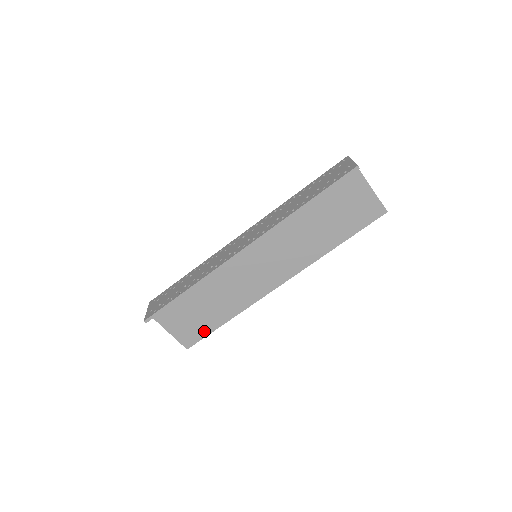
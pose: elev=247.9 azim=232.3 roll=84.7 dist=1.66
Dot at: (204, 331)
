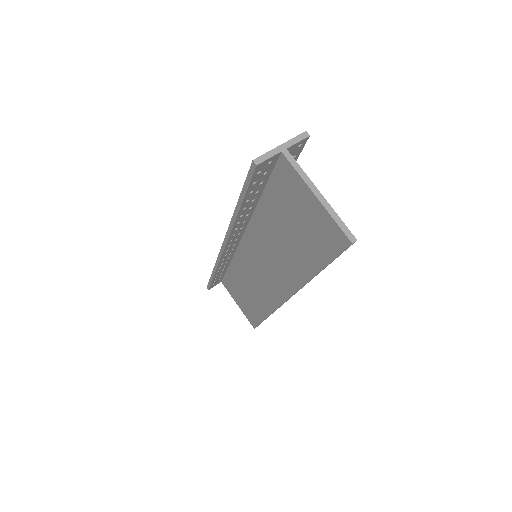
Dot at: (256, 318)
